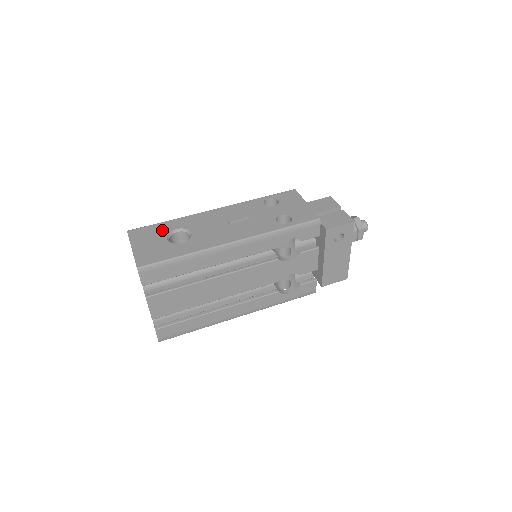
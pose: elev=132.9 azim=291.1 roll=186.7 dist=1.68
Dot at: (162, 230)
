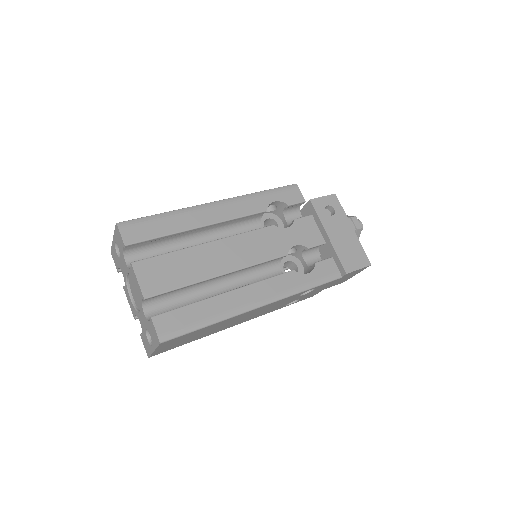
Dot at: occluded
